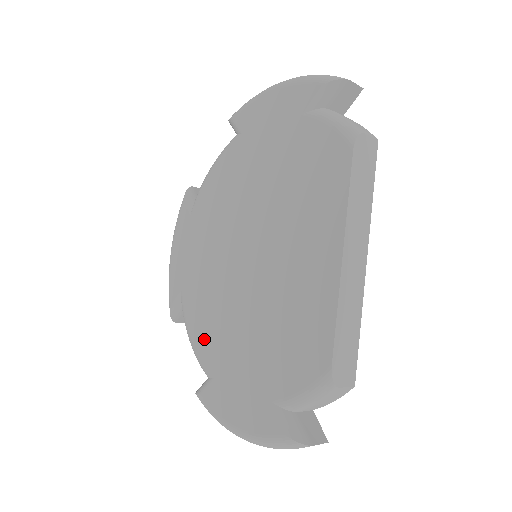
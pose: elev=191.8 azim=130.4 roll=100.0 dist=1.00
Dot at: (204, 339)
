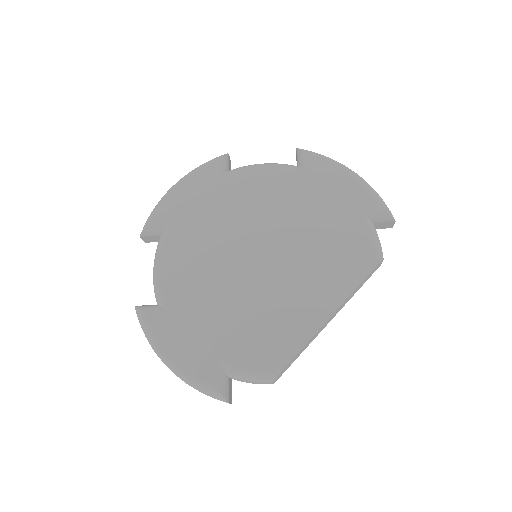
Dot at: (175, 278)
